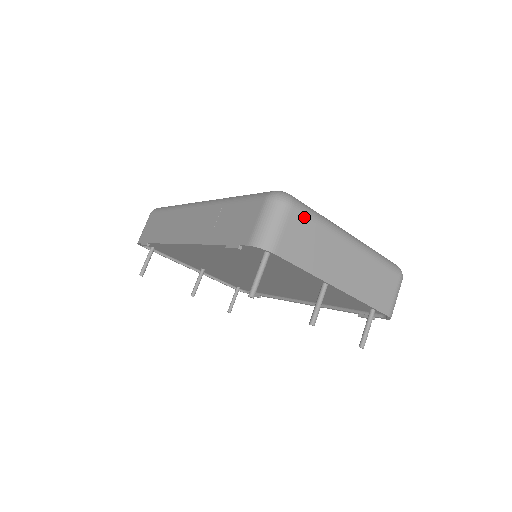
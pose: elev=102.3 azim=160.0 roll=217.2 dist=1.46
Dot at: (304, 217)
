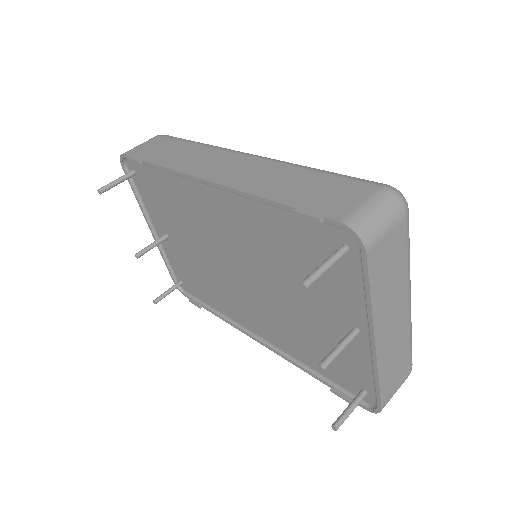
Dot at: (405, 237)
